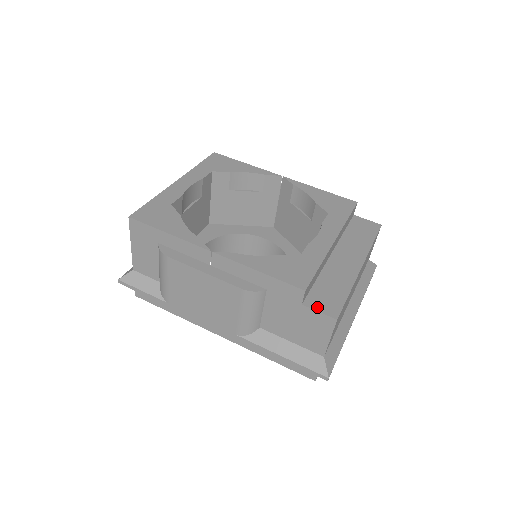
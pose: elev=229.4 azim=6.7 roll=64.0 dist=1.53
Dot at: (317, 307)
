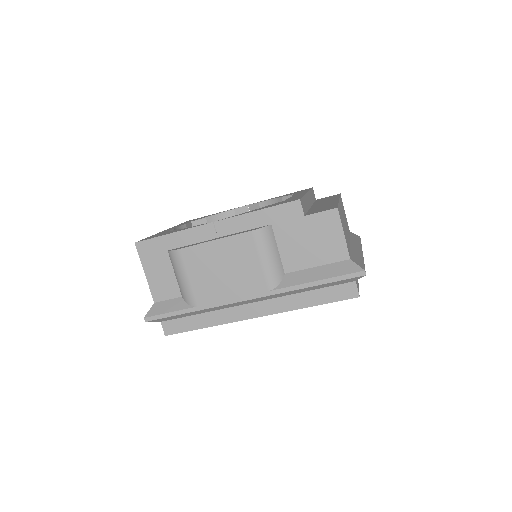
Dot at: (317, 212)
